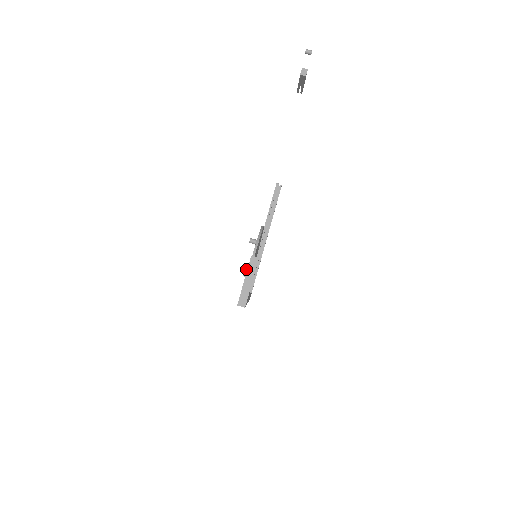
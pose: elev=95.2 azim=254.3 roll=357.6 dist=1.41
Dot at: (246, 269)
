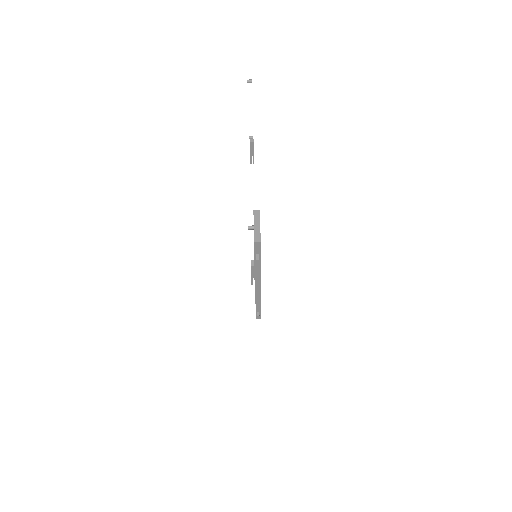
Dot at: (251, 260)
